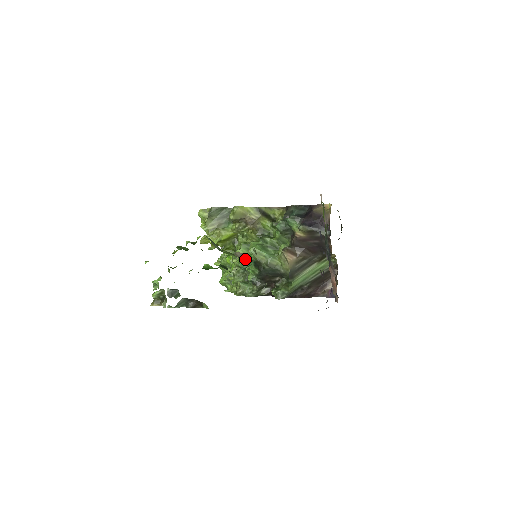
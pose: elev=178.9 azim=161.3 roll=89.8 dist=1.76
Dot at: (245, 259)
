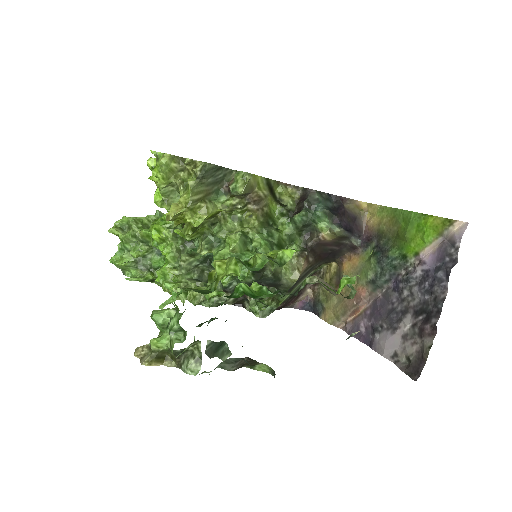
Dot at: occluded
